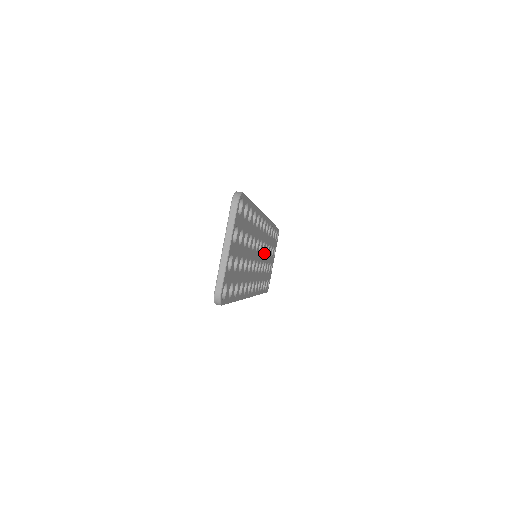
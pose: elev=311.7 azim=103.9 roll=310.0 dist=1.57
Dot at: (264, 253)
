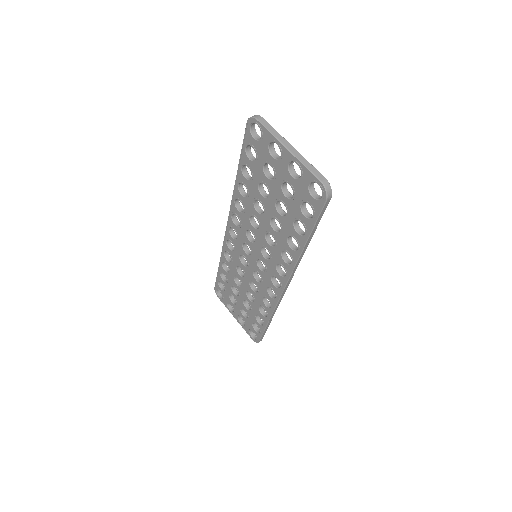
Dot at: occluded
